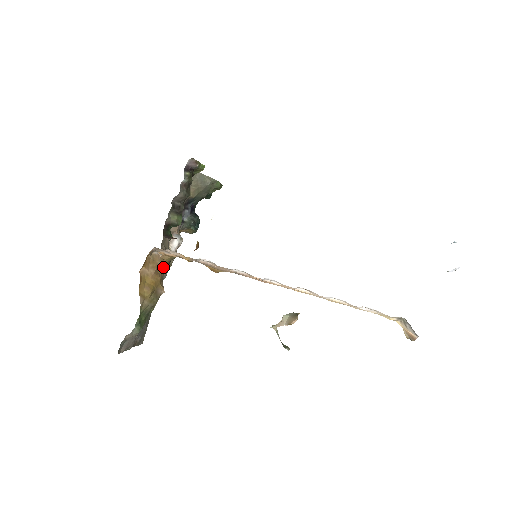
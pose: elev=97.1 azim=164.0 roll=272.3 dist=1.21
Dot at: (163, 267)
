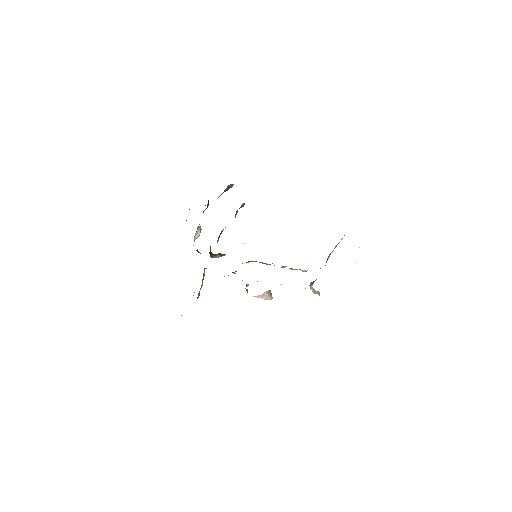
Dot at: occluded
